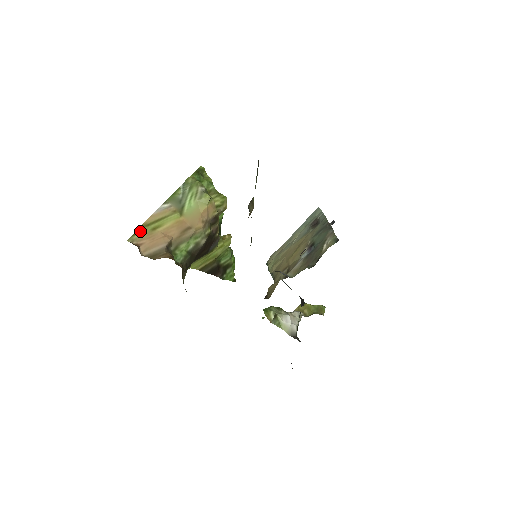
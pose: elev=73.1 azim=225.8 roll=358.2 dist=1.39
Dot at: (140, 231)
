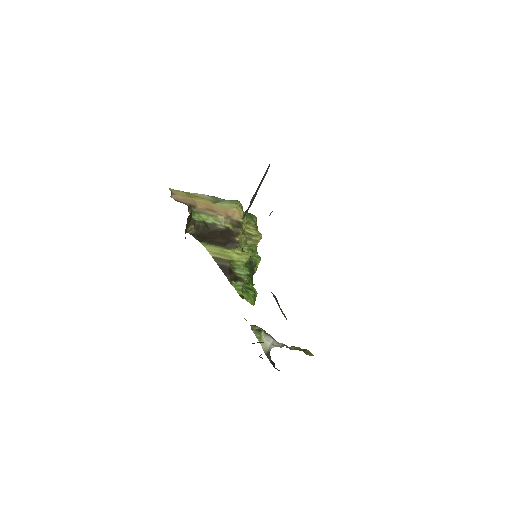
Dot at: (180, 192)
